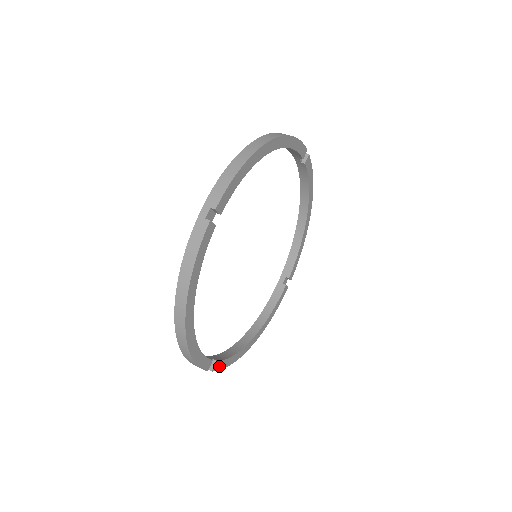
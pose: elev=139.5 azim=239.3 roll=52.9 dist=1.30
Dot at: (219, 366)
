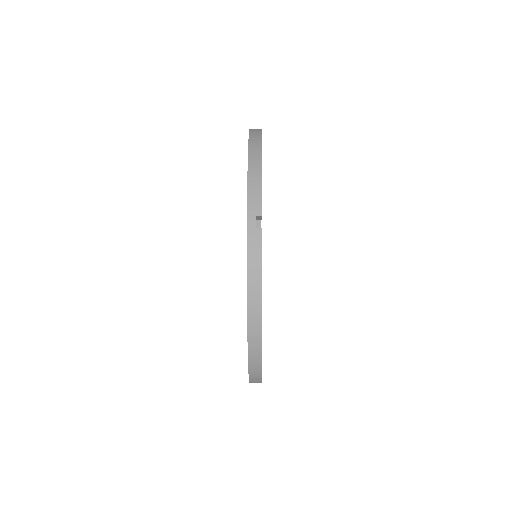
Dot at: occluded
